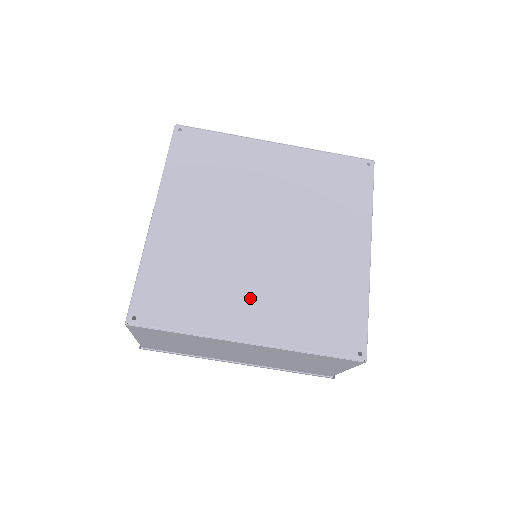
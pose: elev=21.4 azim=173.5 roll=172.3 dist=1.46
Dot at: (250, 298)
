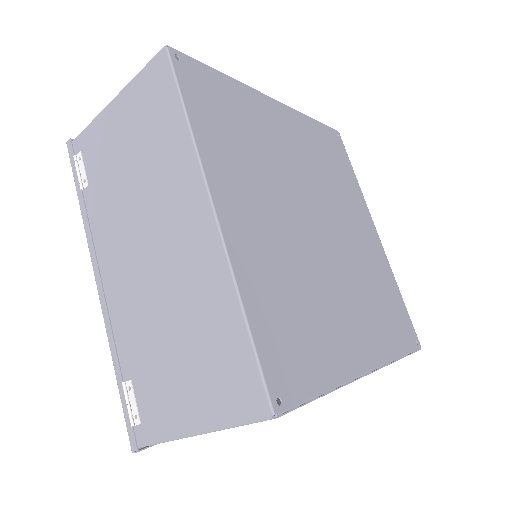
Dot at: (347, 314)
